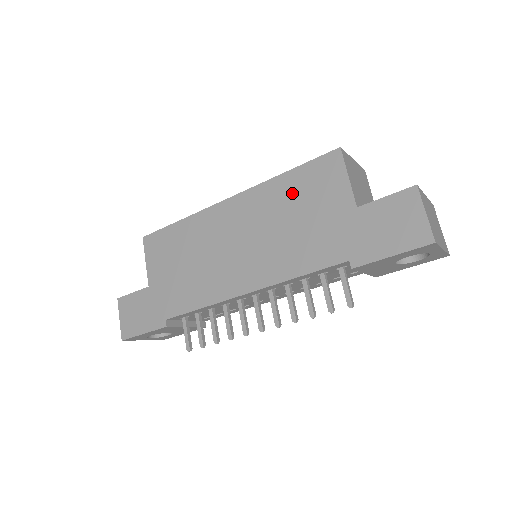
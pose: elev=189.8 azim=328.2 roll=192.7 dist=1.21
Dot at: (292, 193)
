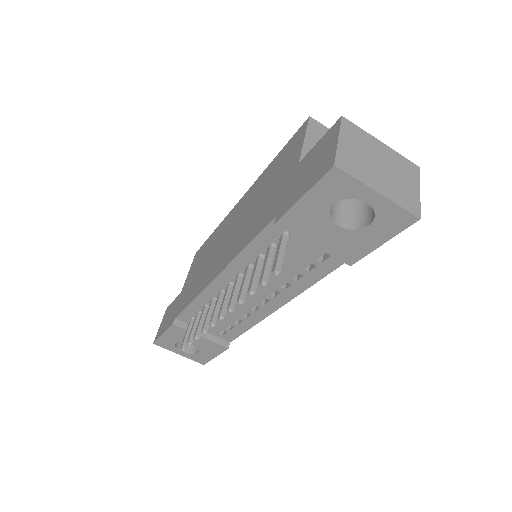
Dot at: (270, 174)
